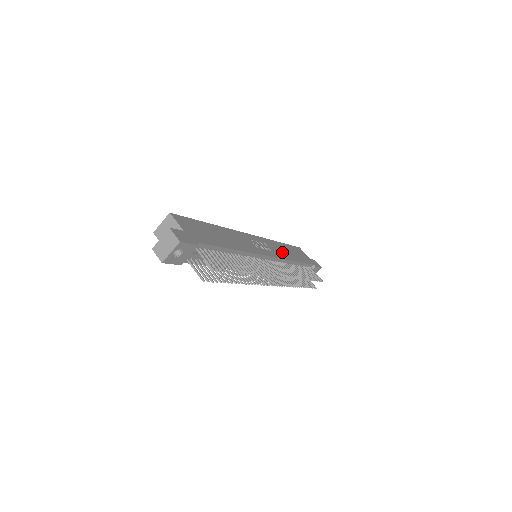
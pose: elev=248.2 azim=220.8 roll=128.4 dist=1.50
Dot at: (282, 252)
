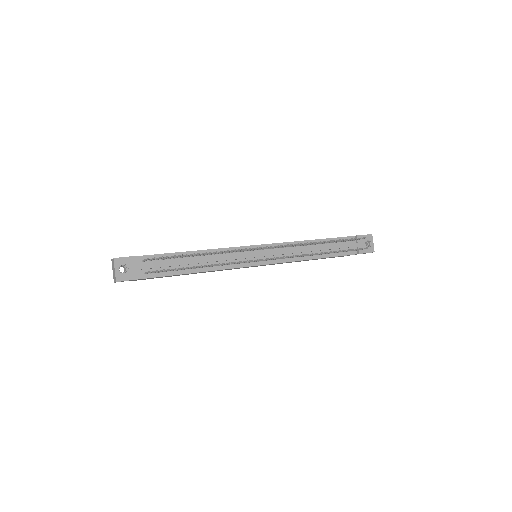
Dot at: occluded
